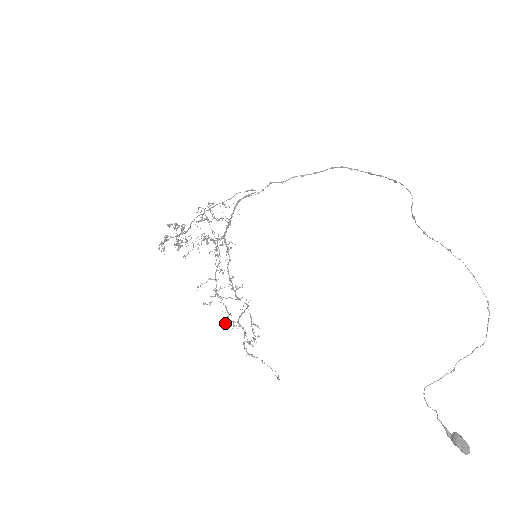
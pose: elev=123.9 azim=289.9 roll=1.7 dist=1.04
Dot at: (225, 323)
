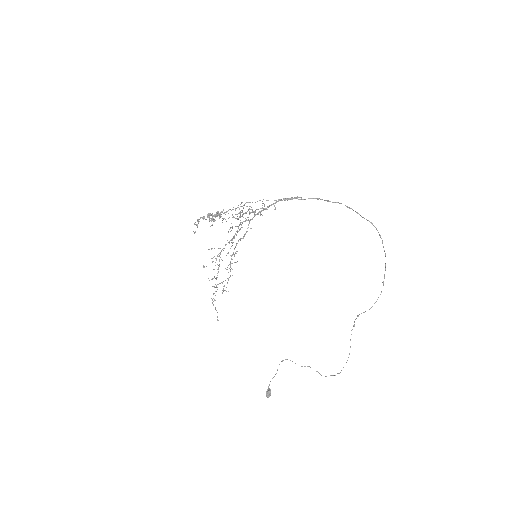
Dot at: (211, 279)
